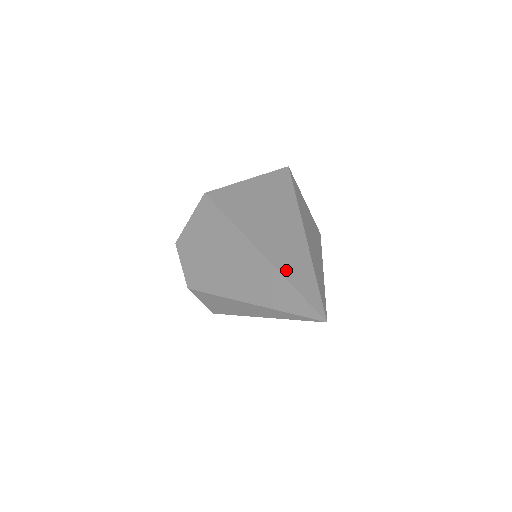
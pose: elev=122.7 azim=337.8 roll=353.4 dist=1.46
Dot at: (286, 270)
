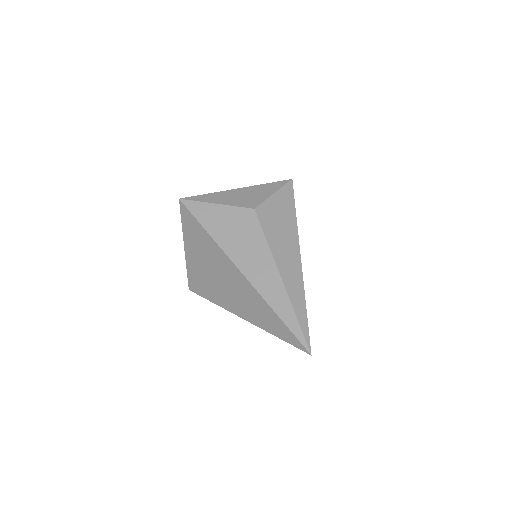
Dot at: (264, 325)
